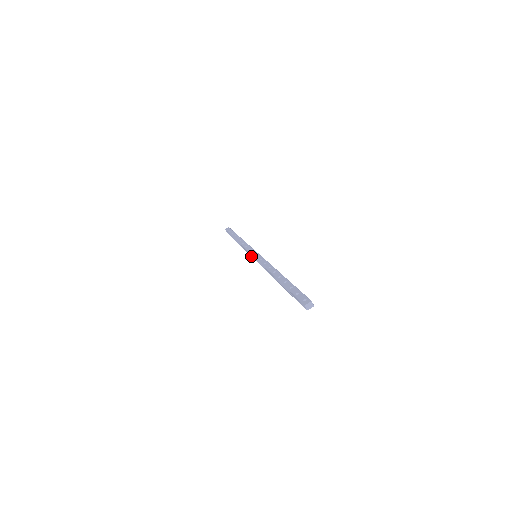
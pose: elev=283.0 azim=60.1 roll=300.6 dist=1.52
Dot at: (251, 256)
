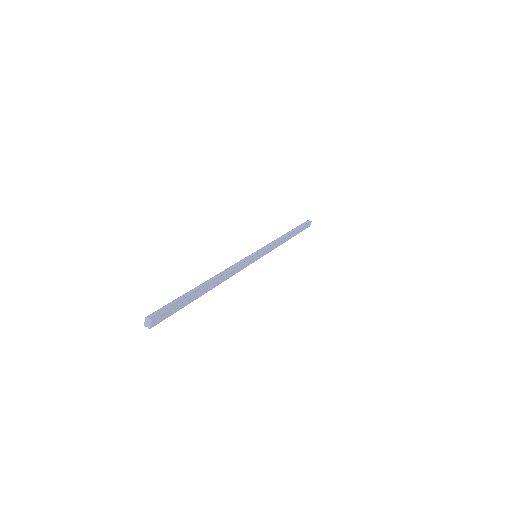
Dot at: occluded
